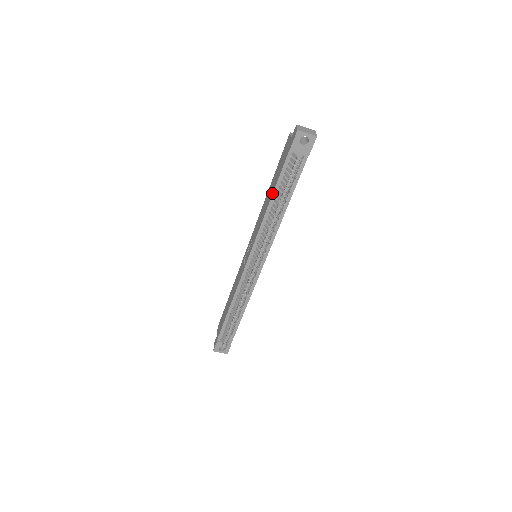
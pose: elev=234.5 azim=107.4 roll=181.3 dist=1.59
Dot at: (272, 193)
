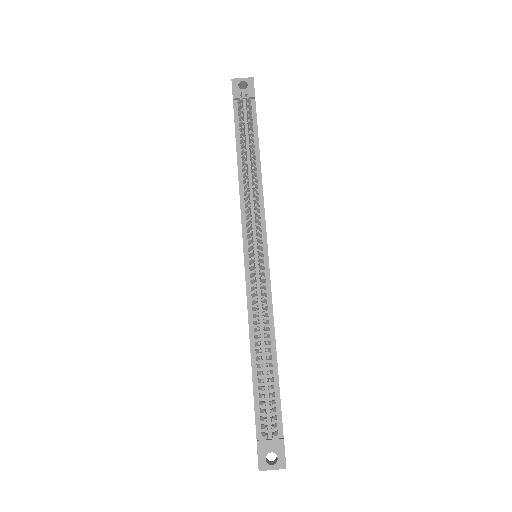
Dot at: occluded
